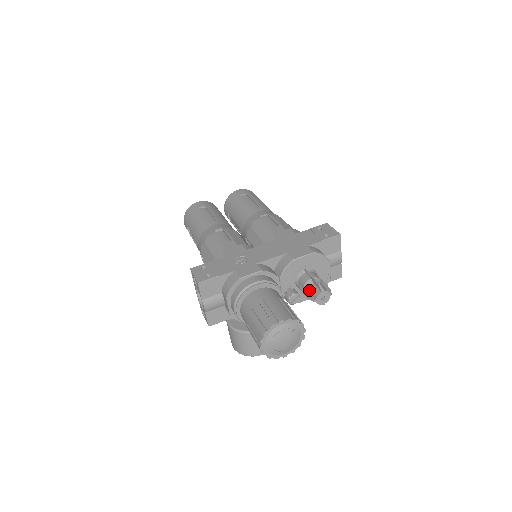
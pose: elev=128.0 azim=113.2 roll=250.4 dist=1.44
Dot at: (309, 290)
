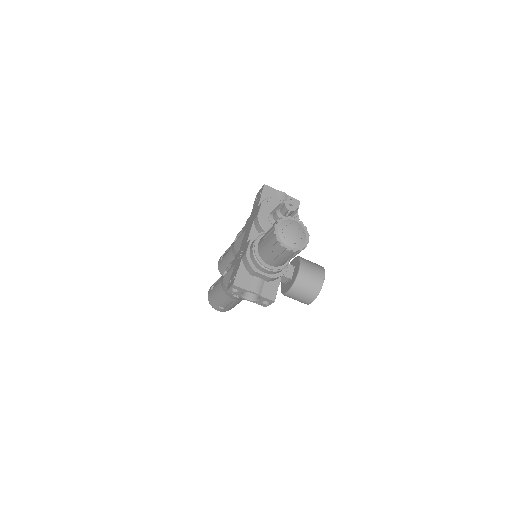
Dot at: (282, 214)
